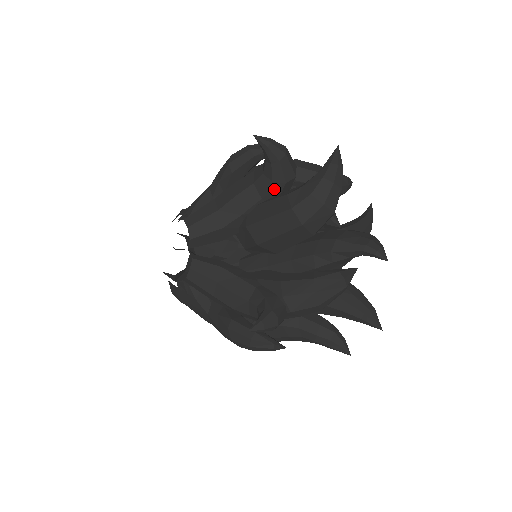
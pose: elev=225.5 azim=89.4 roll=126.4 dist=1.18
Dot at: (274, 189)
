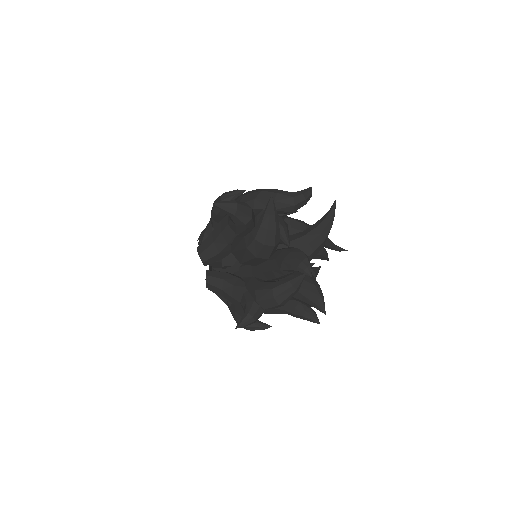
Dot at: (240, 228)
